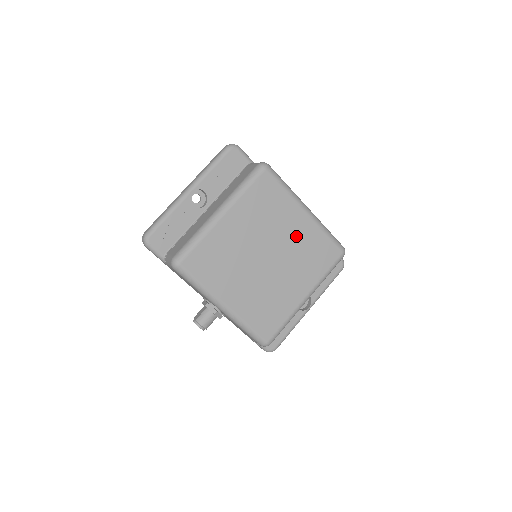
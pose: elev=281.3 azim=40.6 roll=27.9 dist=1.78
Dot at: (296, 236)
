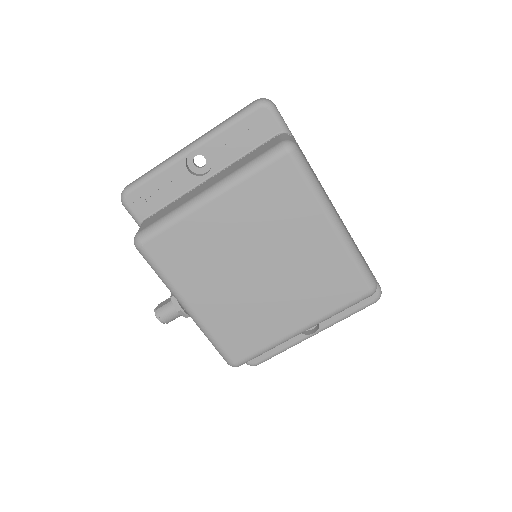
Dot at: (308, 252)
